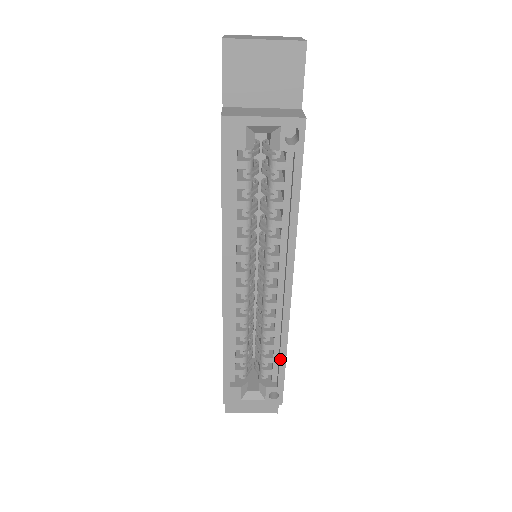
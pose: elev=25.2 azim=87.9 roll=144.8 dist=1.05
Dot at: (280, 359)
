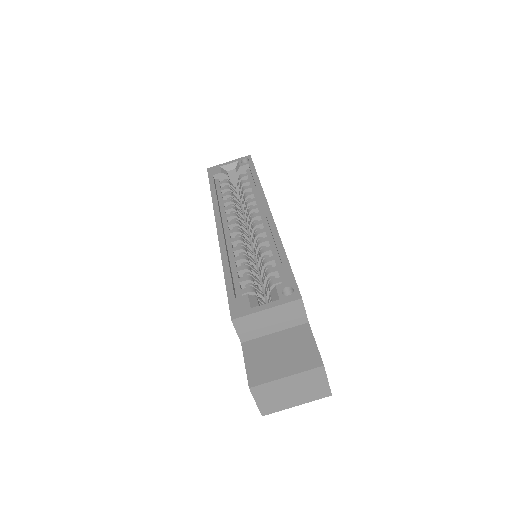
Dot at: (280, 256)
